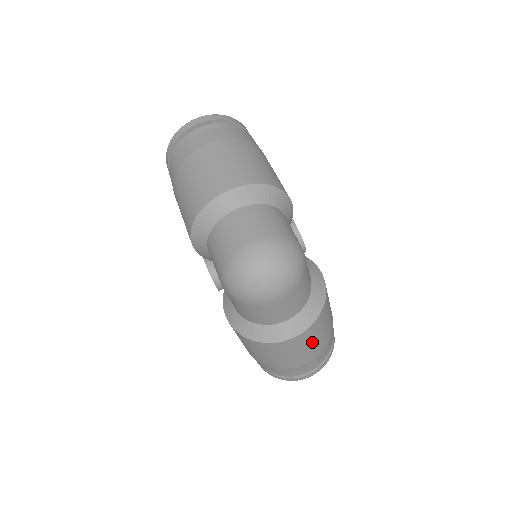
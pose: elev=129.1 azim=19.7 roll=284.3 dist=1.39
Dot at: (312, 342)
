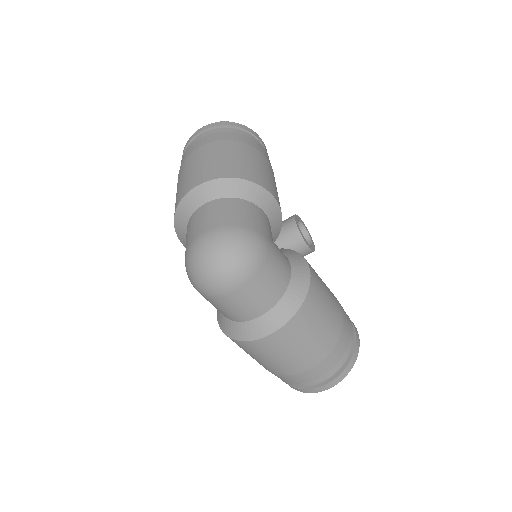
Dot at: (299, 345)
